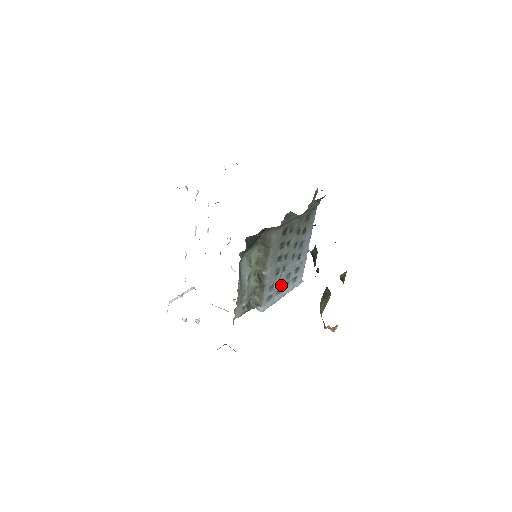
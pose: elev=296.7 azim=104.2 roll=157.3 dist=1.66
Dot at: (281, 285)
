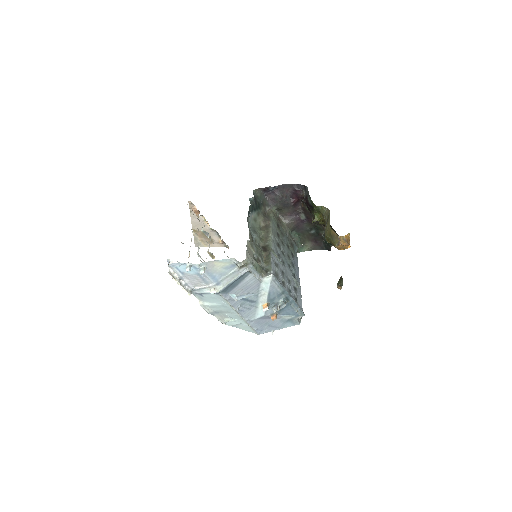
Dot at: (284, 279)
